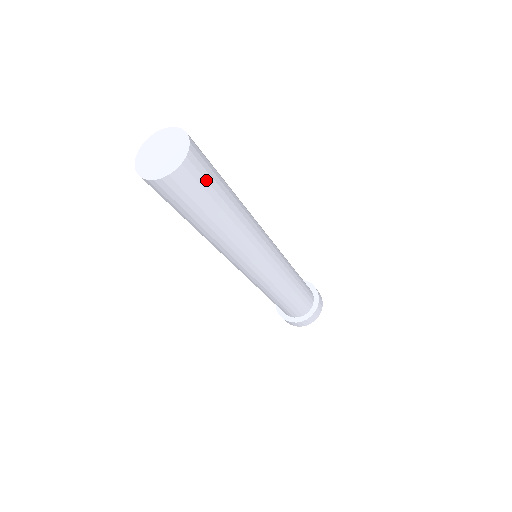
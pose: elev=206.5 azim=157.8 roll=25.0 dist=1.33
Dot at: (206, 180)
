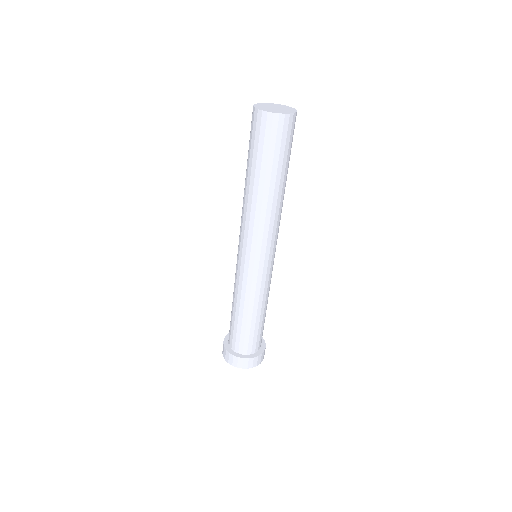
Dot at: (289, 142)
